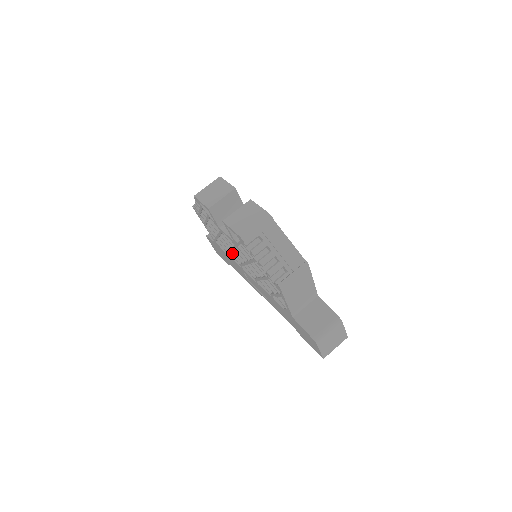
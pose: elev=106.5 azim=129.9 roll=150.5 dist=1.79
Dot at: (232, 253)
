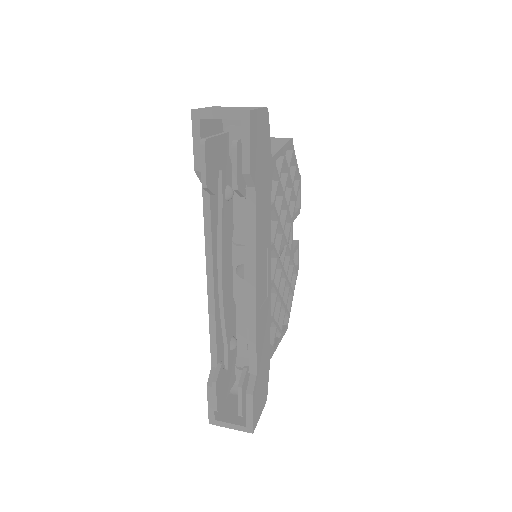
Dot at: occluded
